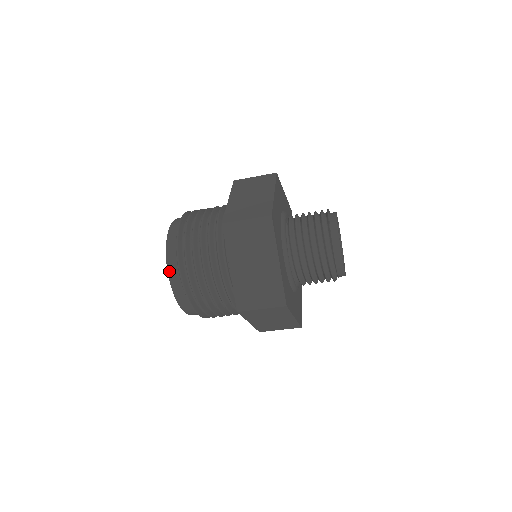
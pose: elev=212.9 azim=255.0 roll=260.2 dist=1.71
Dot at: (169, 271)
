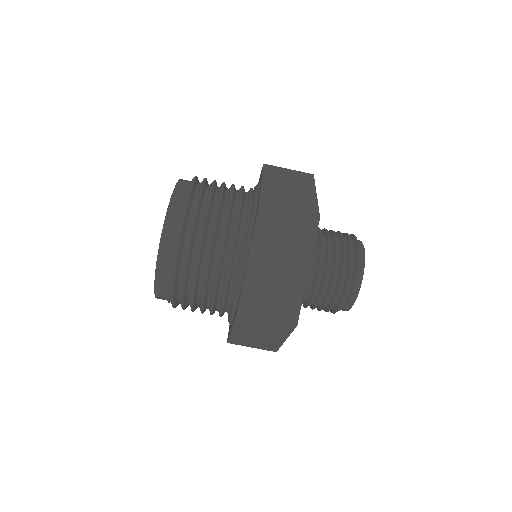
Dot at: (163, 237)
